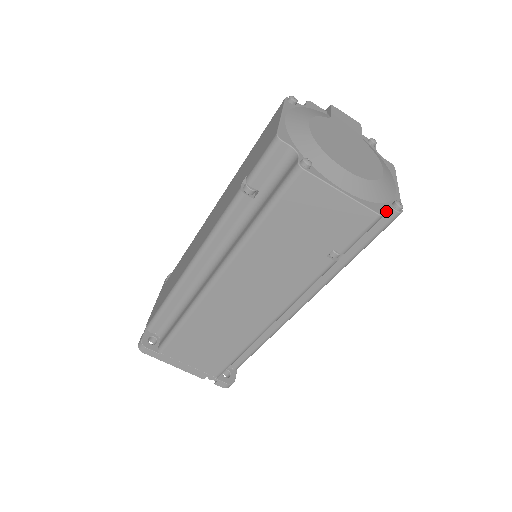
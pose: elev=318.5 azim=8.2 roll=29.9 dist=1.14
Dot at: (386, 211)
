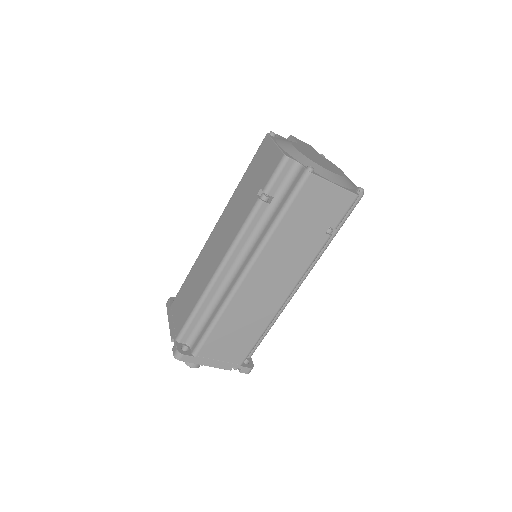
Dot at: occluded
